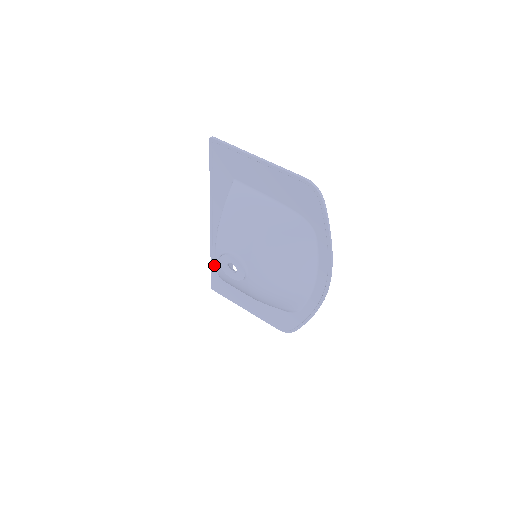
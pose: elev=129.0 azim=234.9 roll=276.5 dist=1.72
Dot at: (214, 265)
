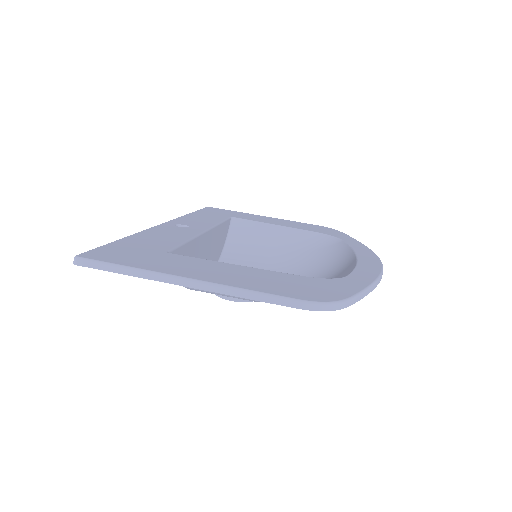
Dot at: occluded
